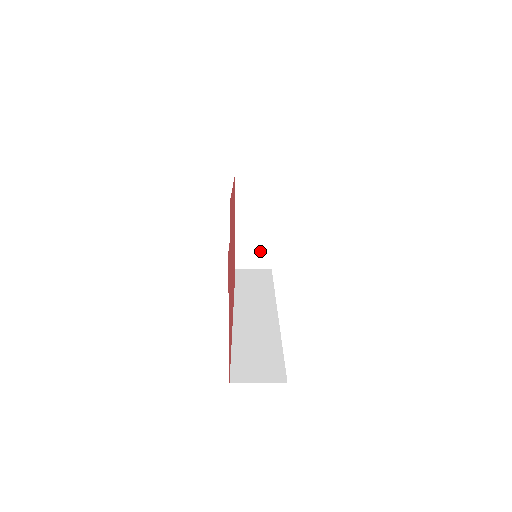
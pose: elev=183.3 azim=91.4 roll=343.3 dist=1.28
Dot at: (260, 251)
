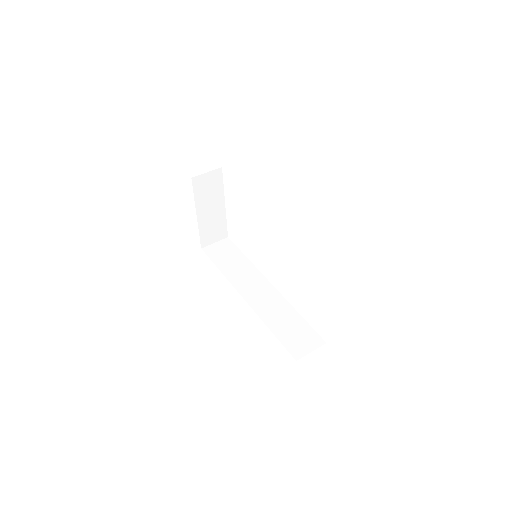
Dot at: (218, 228)
